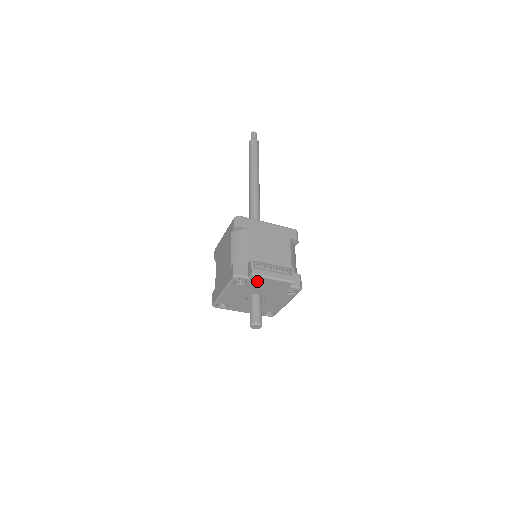
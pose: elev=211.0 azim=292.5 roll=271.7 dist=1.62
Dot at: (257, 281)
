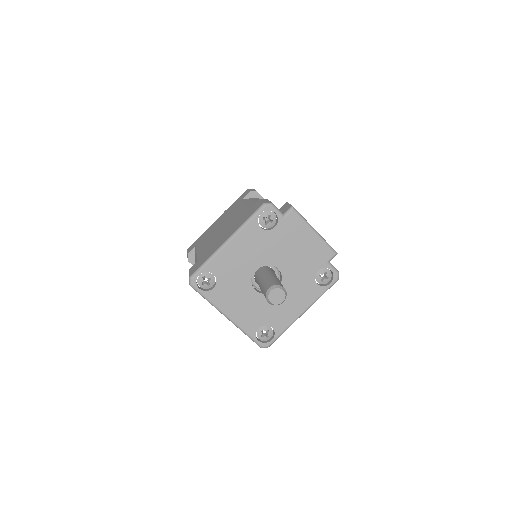
Dot at: (291, 228)
